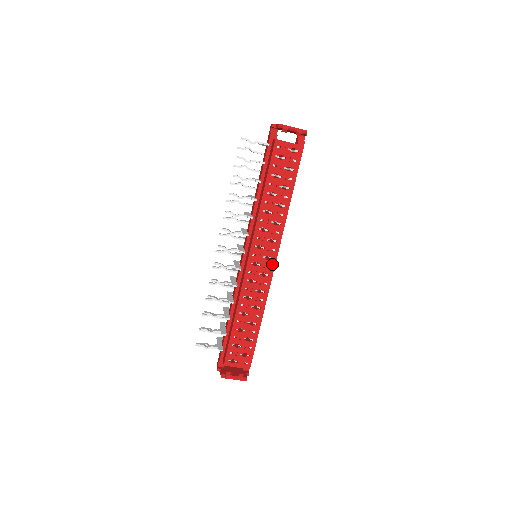
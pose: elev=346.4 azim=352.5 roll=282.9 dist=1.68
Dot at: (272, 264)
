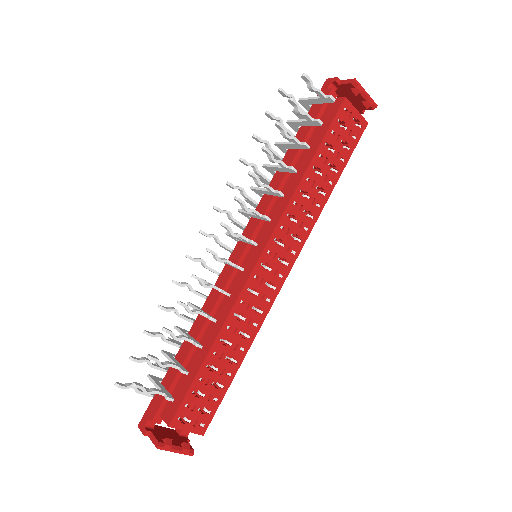
Dot at: (285, 273)
